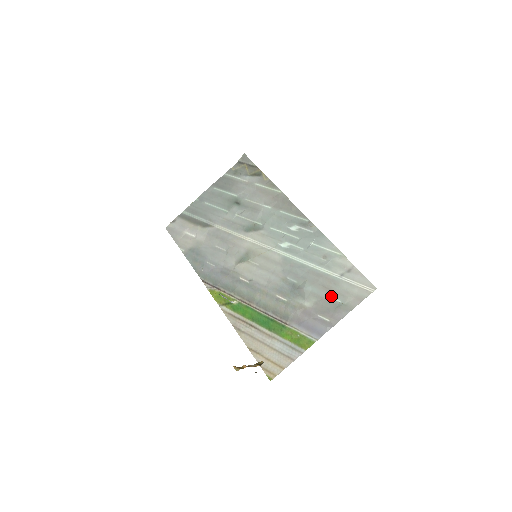
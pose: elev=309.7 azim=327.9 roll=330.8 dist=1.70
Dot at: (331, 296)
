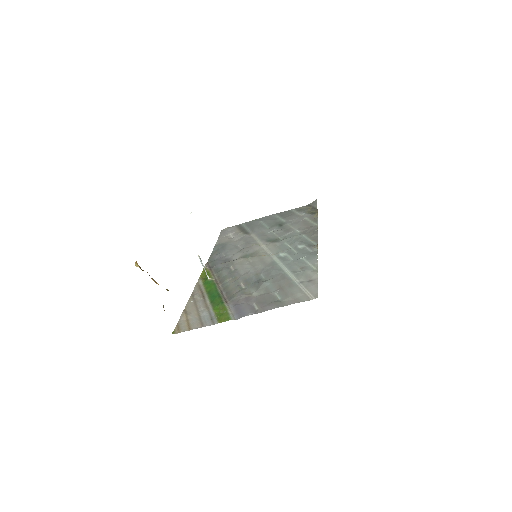
Dot at: (278, 293)
